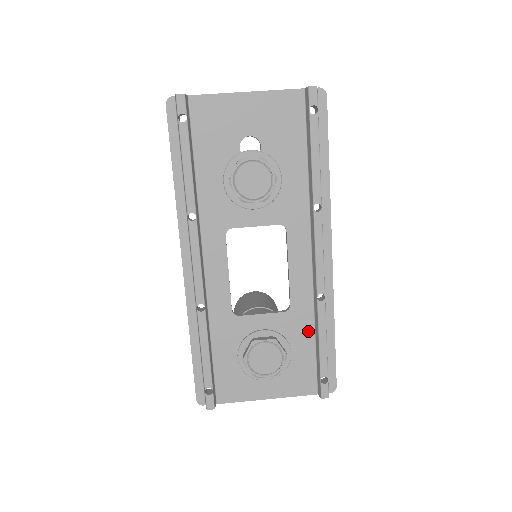
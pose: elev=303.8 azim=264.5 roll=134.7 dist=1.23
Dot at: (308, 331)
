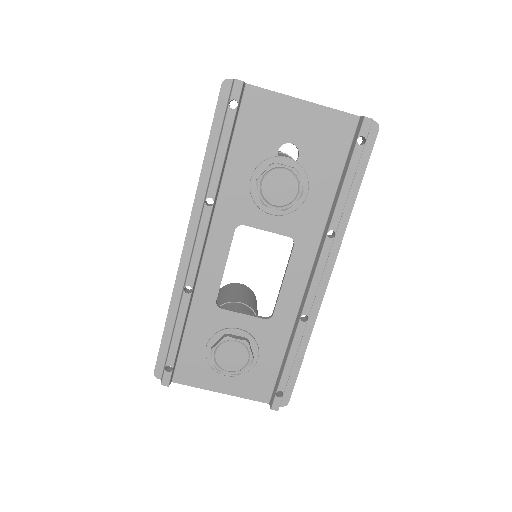
Dot at: (281, 344)
